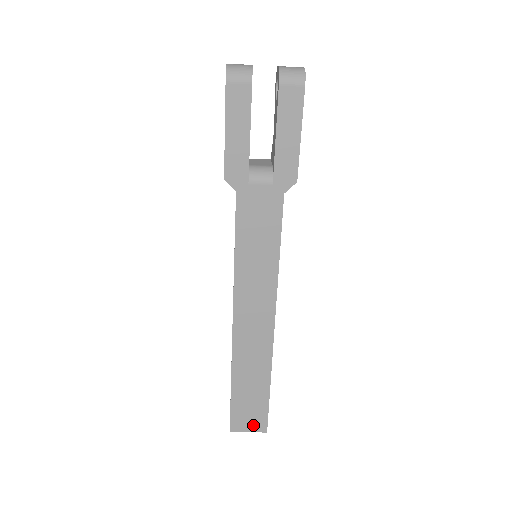
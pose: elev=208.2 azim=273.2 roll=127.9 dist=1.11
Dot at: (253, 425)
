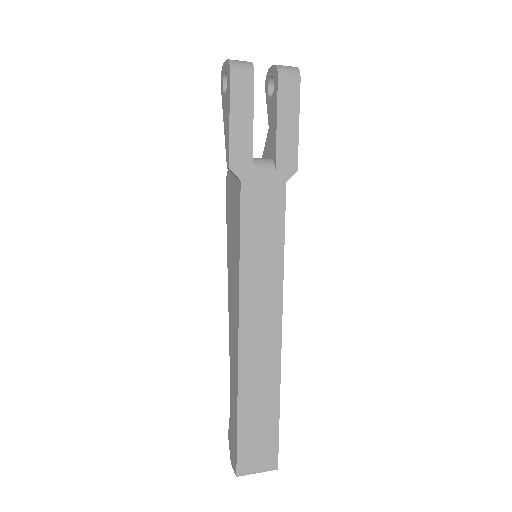
Dot at: (262, 462)
